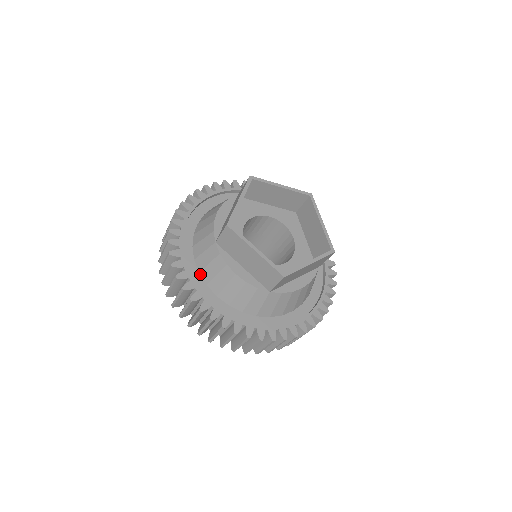
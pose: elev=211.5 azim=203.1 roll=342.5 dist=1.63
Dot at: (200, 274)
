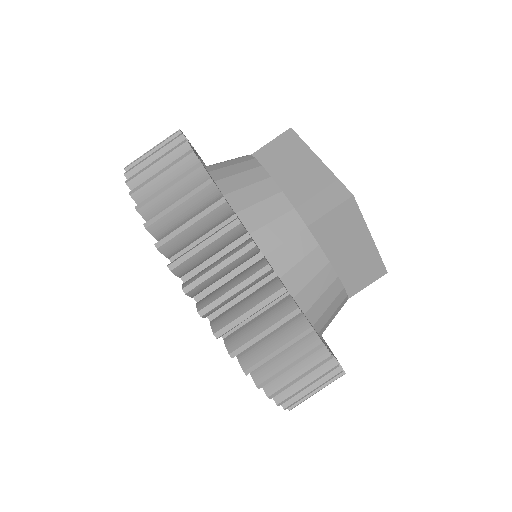
Dot at: occluded
